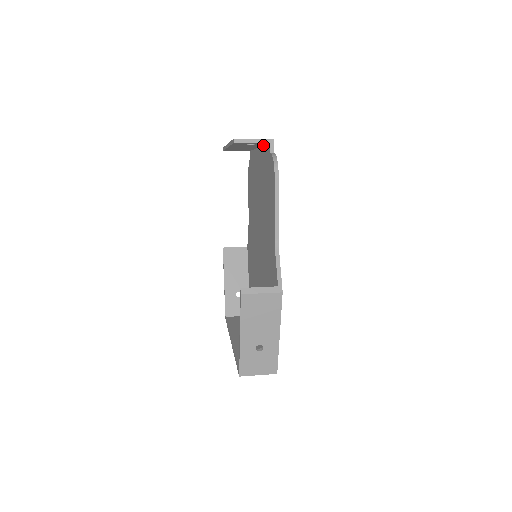
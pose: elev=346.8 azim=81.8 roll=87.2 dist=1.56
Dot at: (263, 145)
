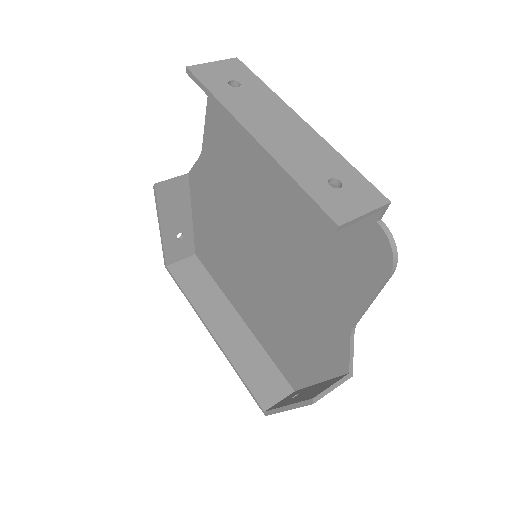
Dot at: (335, 163)
